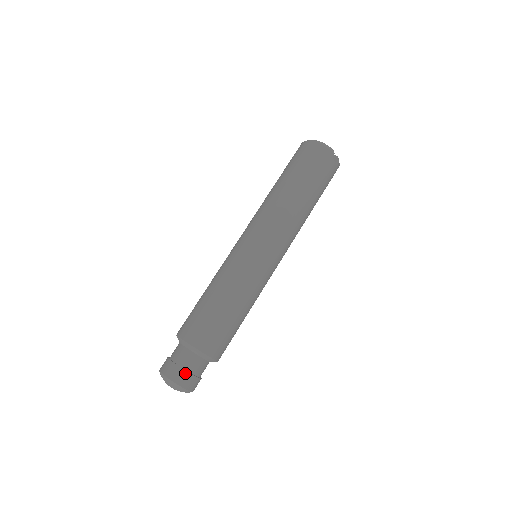
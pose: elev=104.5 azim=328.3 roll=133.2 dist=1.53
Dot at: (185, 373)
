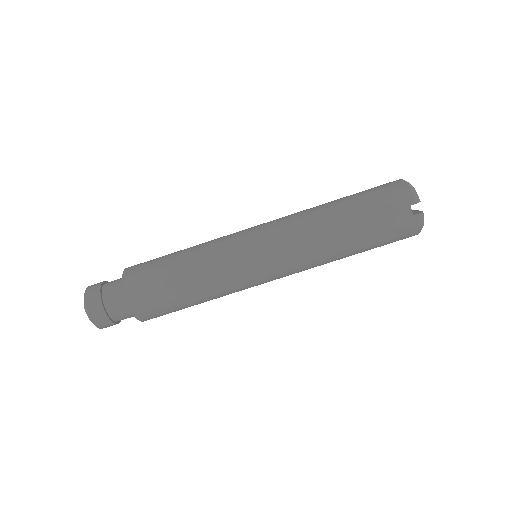
Dot at: (98, 297)
